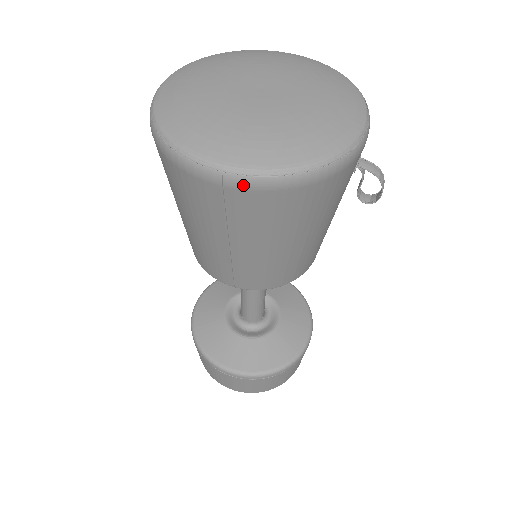
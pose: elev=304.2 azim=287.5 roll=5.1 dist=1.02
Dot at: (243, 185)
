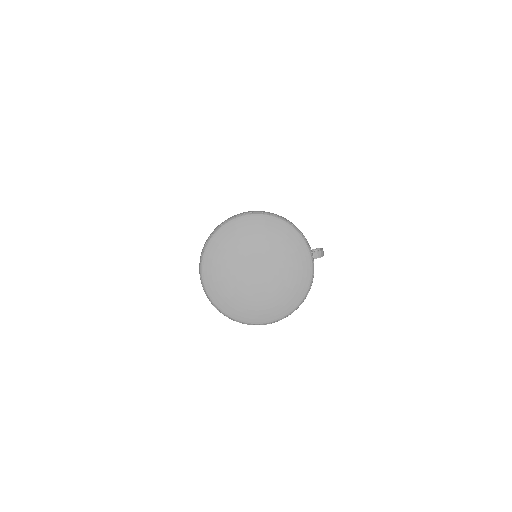
Dot at: (276, 321)
